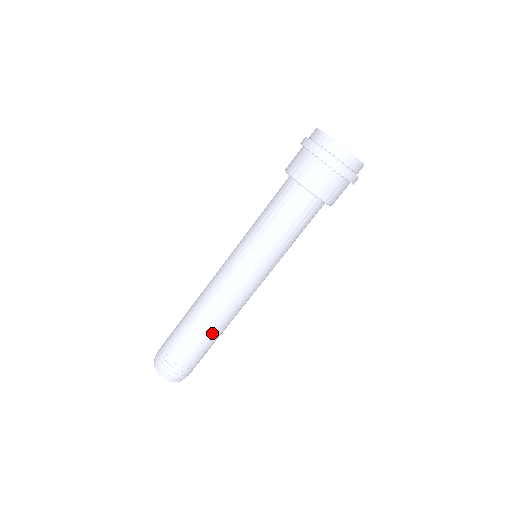
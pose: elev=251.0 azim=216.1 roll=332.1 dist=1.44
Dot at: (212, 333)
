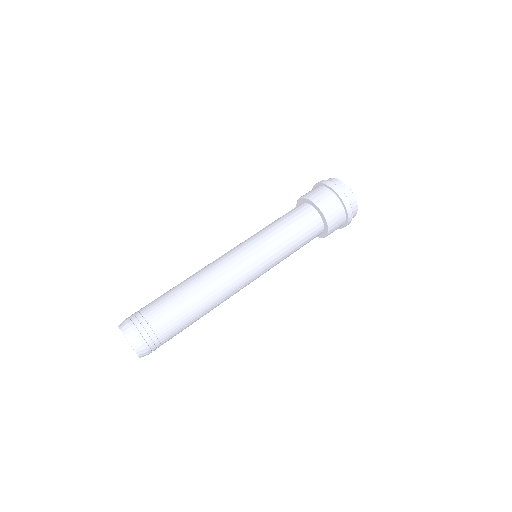
Dot at: (200, 309)
